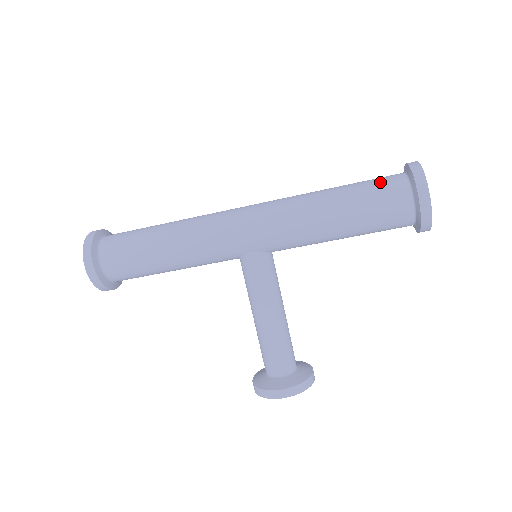
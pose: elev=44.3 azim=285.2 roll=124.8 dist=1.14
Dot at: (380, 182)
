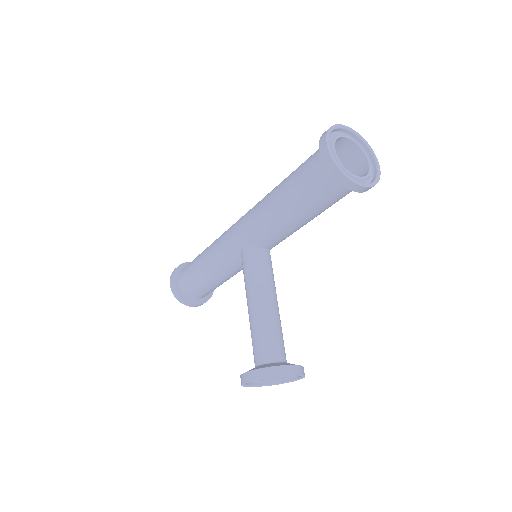
Dot at: occluded
